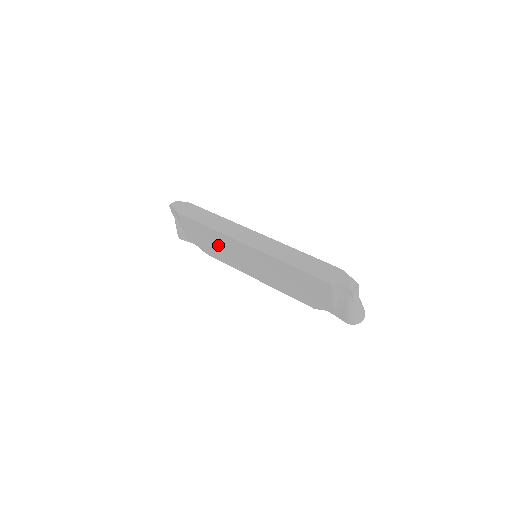
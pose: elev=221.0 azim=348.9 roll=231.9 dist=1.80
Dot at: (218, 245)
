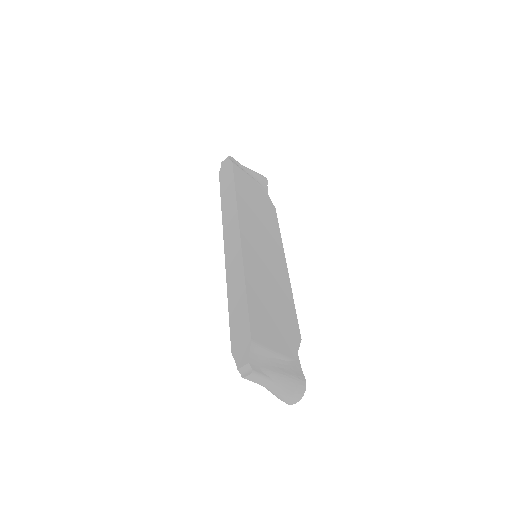
Dot at: occluded
